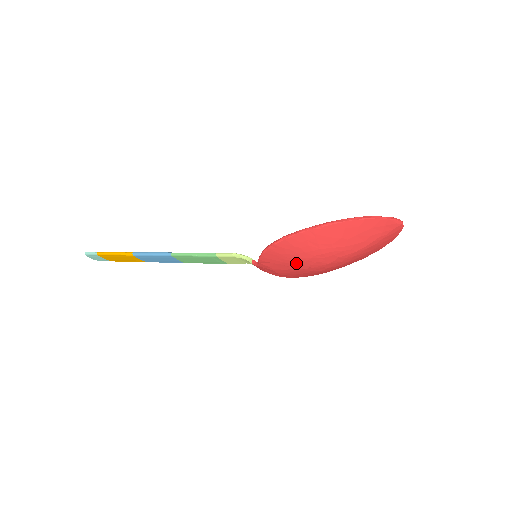
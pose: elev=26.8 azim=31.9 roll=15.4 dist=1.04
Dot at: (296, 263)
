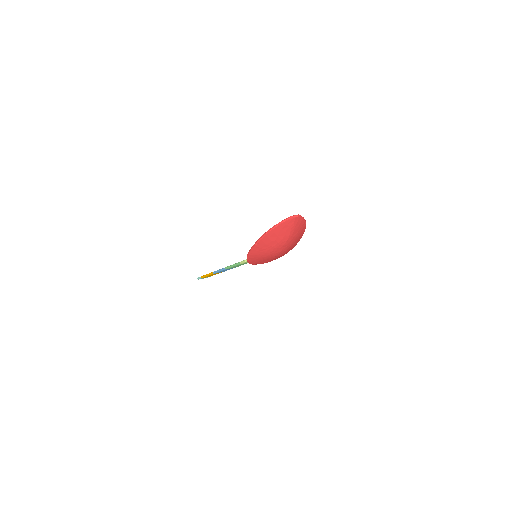
Dot at: (267, 259)
